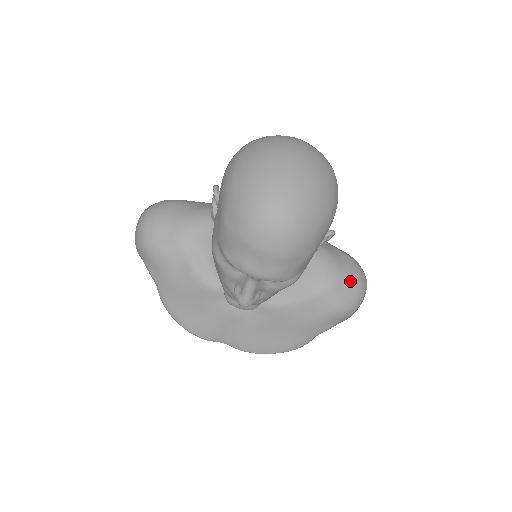
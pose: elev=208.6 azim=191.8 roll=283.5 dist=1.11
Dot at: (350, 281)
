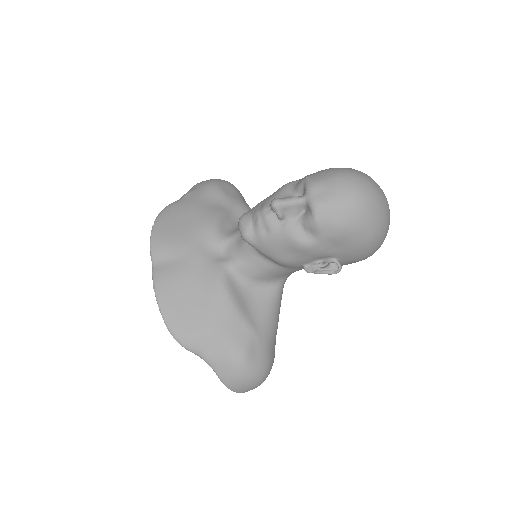
Dot at: (266, 354)
